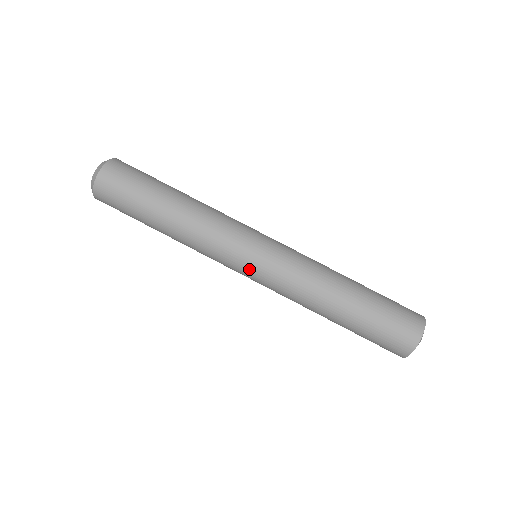
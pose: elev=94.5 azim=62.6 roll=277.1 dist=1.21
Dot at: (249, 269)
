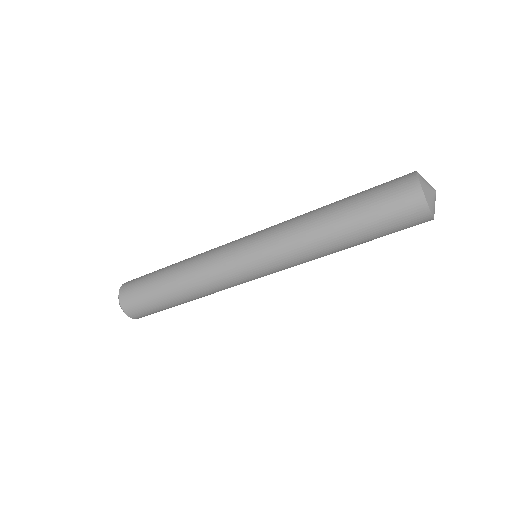
Dot at: occluded
